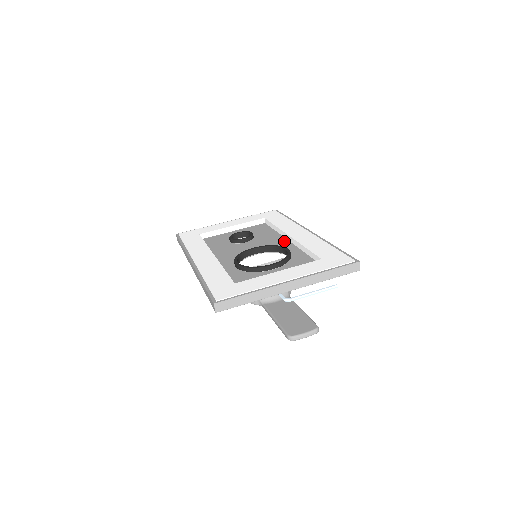
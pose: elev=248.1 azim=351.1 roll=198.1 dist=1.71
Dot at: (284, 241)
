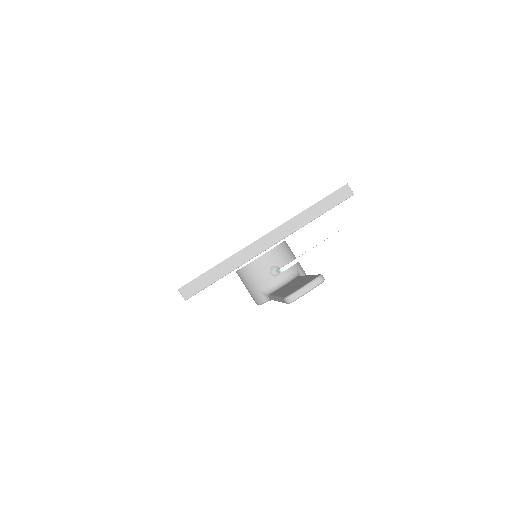
Dot at: occluded
